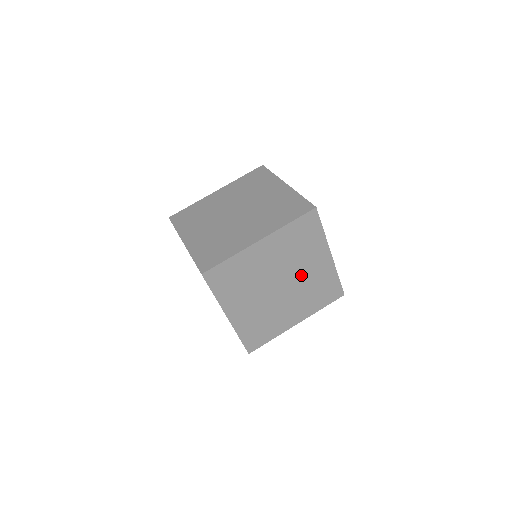
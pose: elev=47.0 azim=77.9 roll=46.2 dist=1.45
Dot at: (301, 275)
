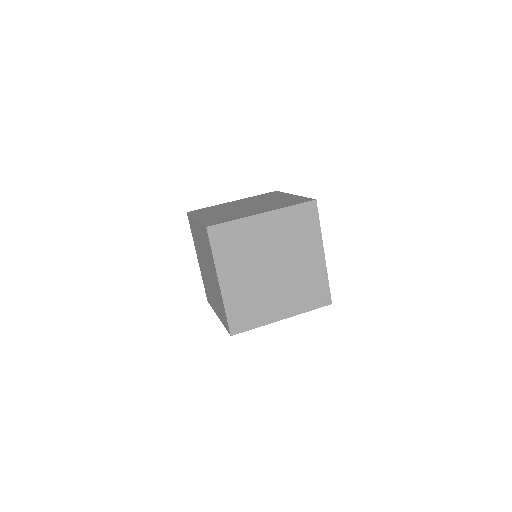
Dot at: occluded
